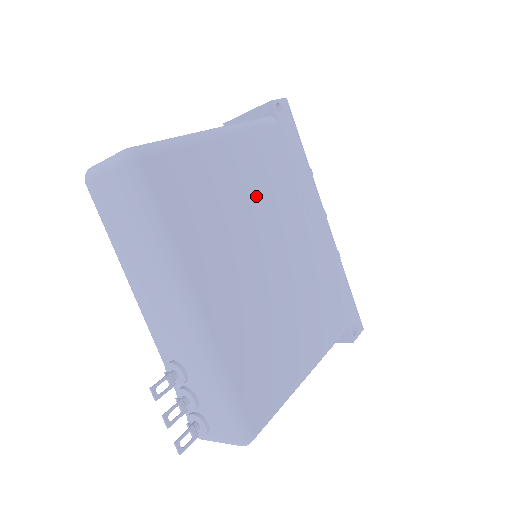
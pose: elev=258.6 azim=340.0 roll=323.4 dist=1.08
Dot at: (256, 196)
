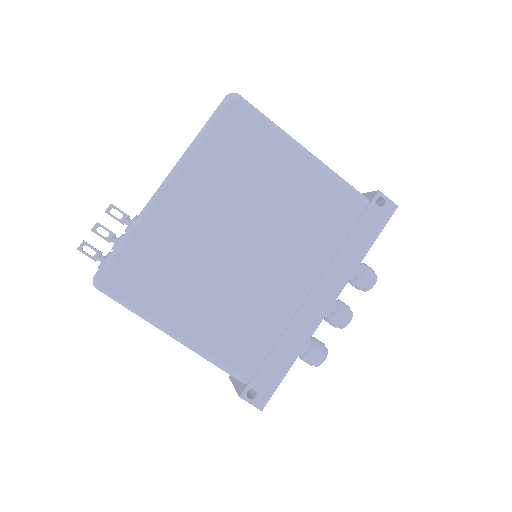
Dot at: (286, 208)
